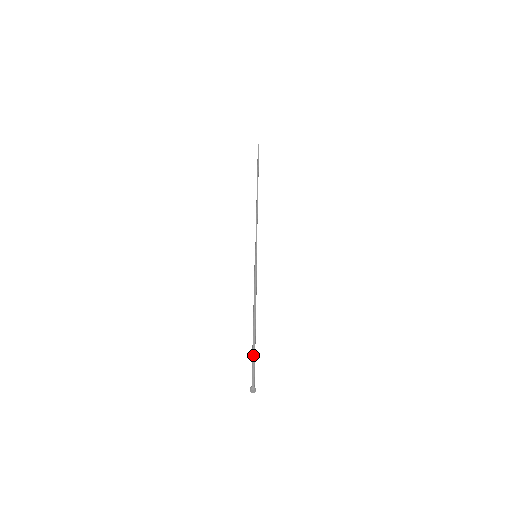
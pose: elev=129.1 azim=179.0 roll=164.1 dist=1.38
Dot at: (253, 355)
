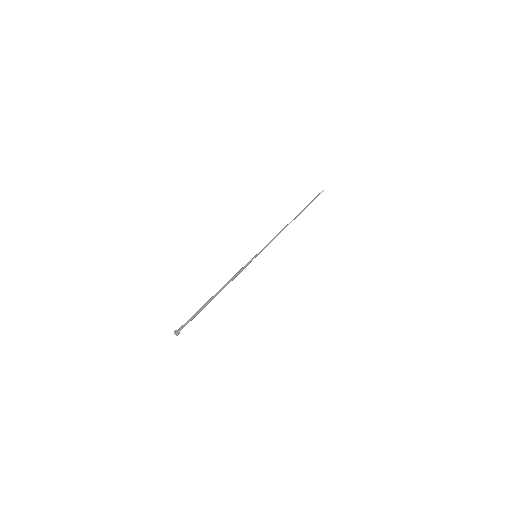
Dot at: (196, 312)
